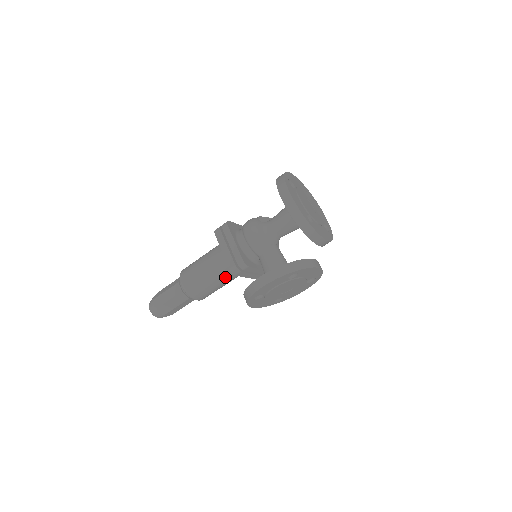
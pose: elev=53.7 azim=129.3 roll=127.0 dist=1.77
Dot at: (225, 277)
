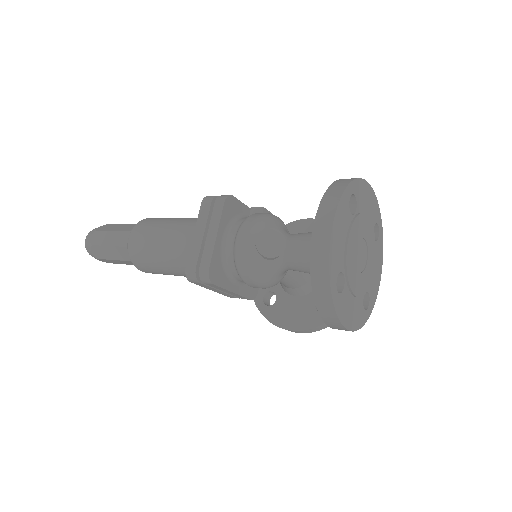
Dot at: occluded
